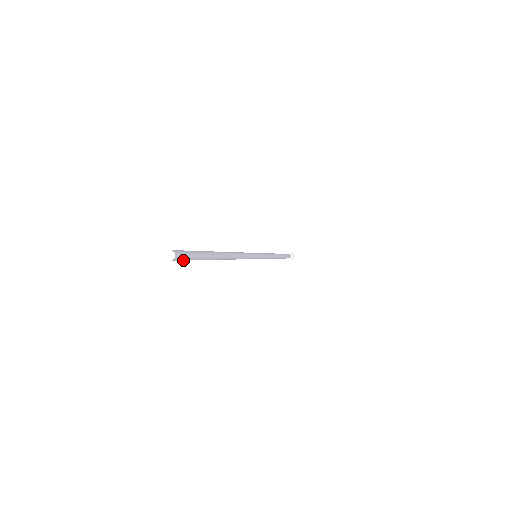
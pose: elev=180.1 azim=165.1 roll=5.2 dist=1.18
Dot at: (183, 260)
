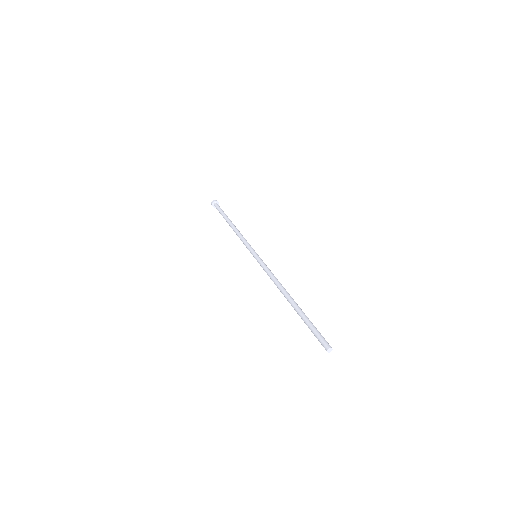
Dot at: (321, 341)
